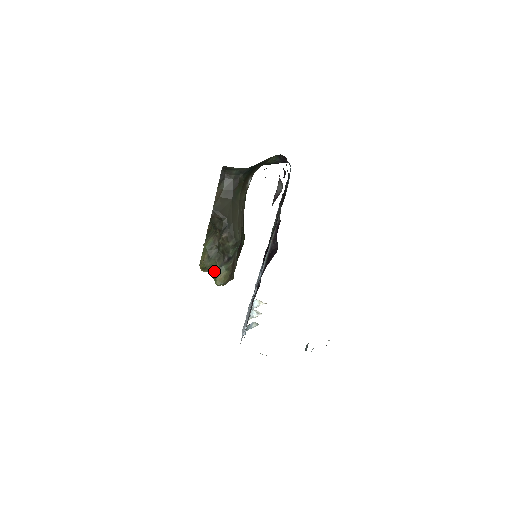
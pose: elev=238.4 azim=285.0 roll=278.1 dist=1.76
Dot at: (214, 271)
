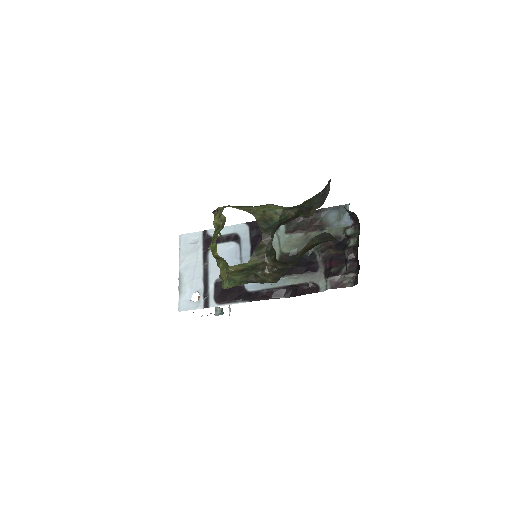
Dot at: (233, 280)
